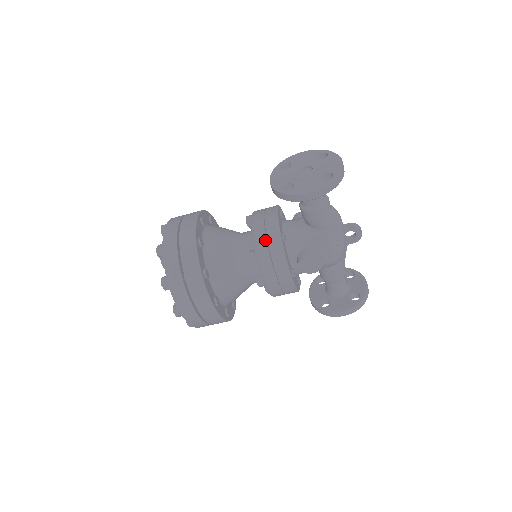
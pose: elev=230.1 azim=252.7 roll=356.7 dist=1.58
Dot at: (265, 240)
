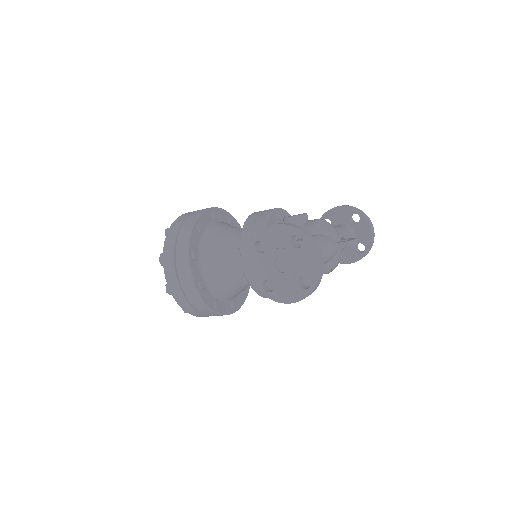
Dot at: occluded
